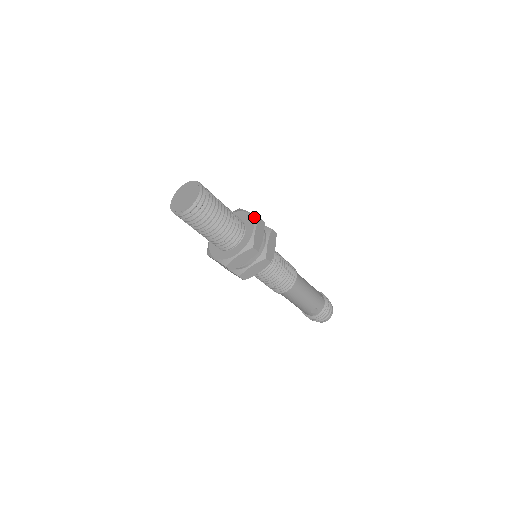
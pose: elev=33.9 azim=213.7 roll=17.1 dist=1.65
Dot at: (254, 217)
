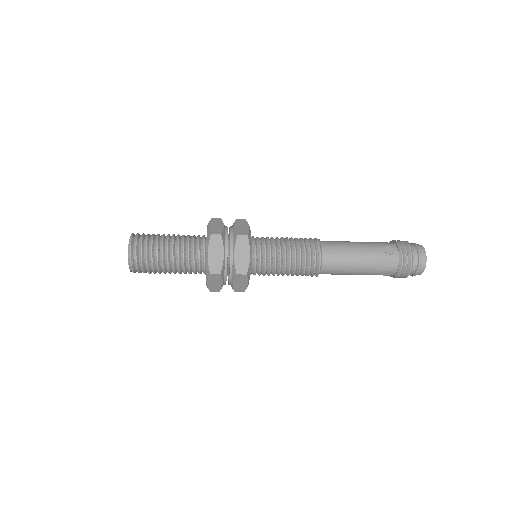
Dot at: (208, 235)
